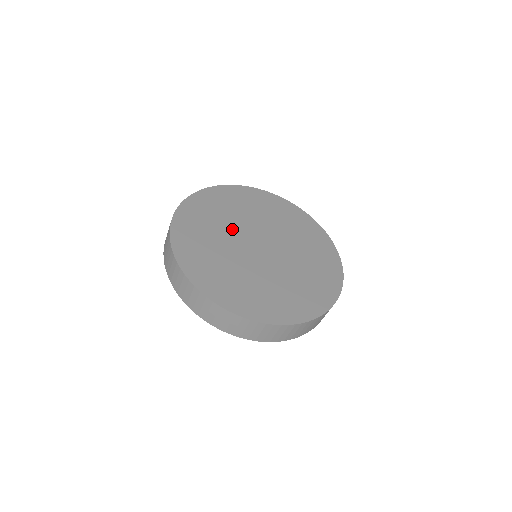
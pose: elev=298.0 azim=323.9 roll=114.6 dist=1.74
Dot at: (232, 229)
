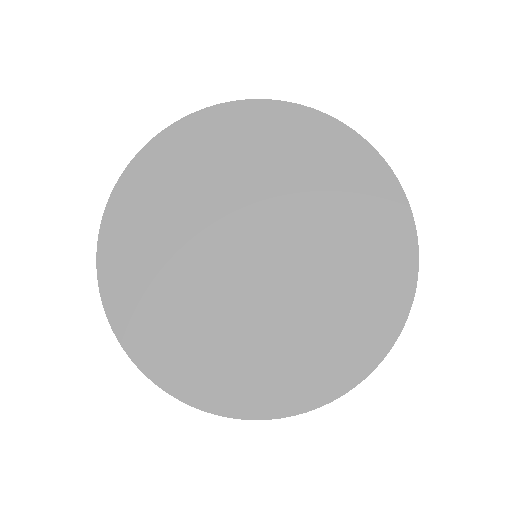
Dot at: (196, 267)
